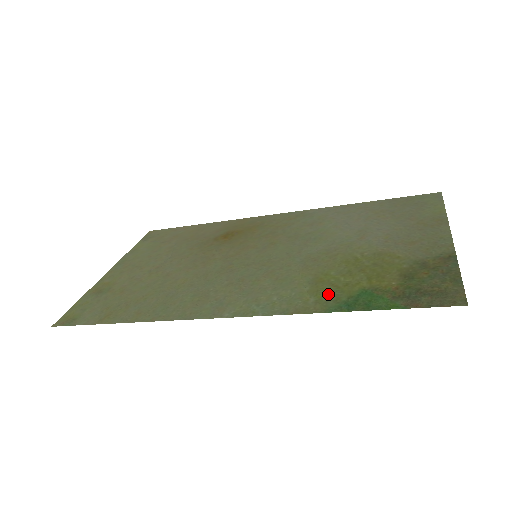
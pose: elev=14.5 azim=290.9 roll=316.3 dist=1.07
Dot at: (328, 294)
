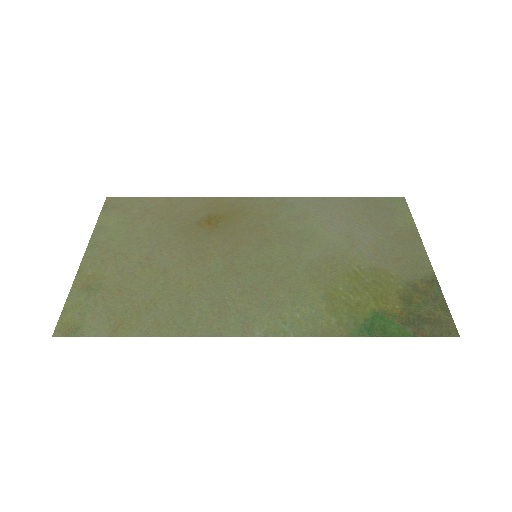
Dot at: (346, 315)
